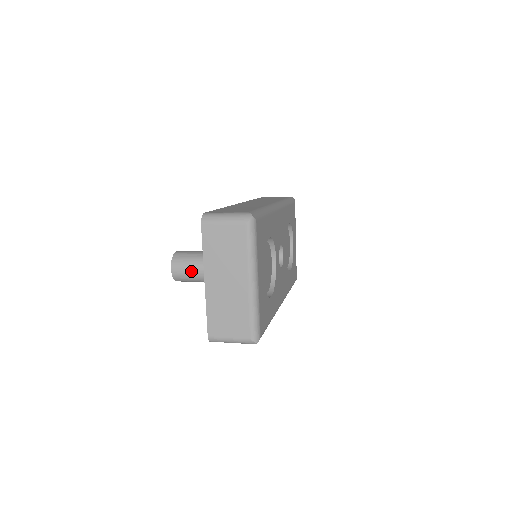
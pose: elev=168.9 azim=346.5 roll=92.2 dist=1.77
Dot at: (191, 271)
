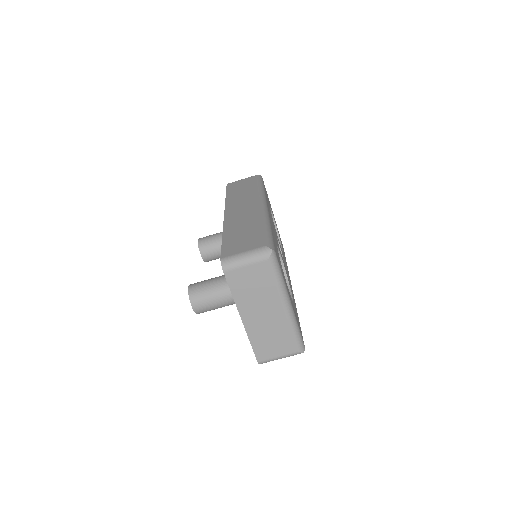
Dot at: (213, 303)
